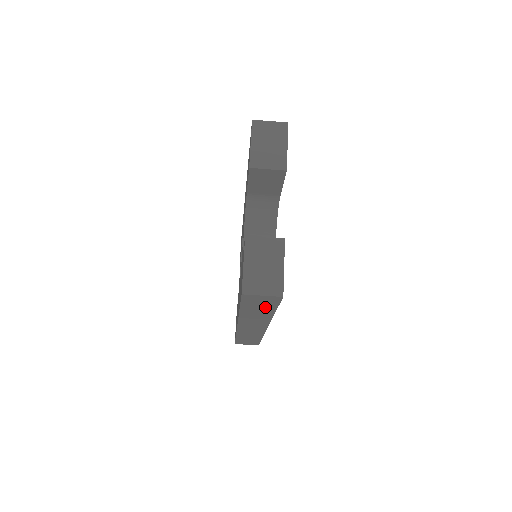
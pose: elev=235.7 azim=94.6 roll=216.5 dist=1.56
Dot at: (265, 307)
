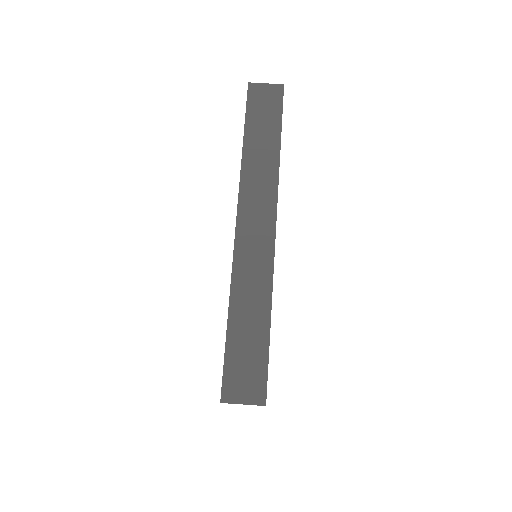
Dot at: (269, 122)
